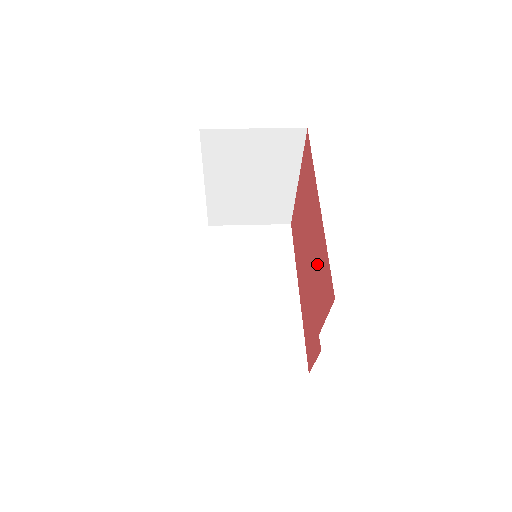
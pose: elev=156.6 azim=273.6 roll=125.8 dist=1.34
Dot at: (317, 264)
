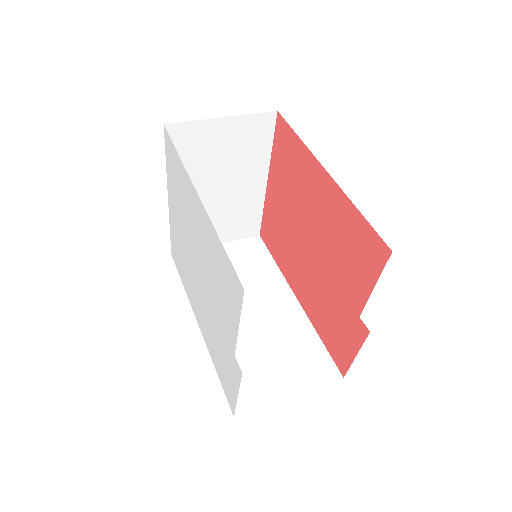
Dot at: (336, 239)
